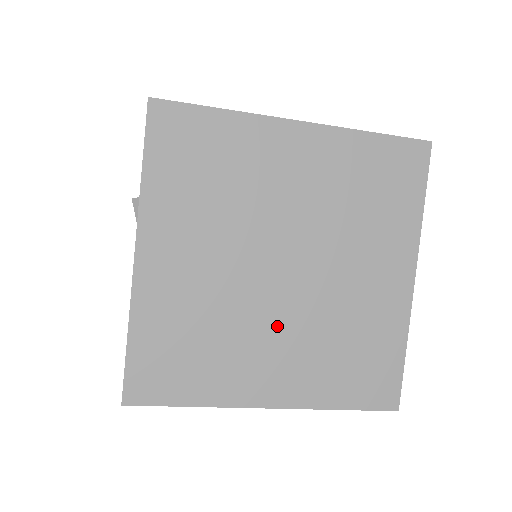
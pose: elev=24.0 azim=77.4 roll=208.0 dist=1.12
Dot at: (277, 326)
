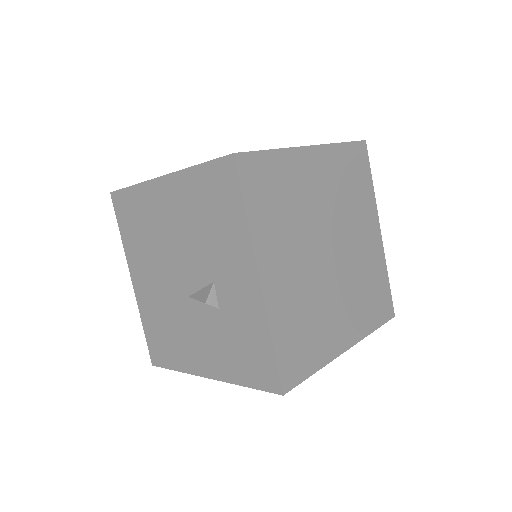
Dot at: occluded
